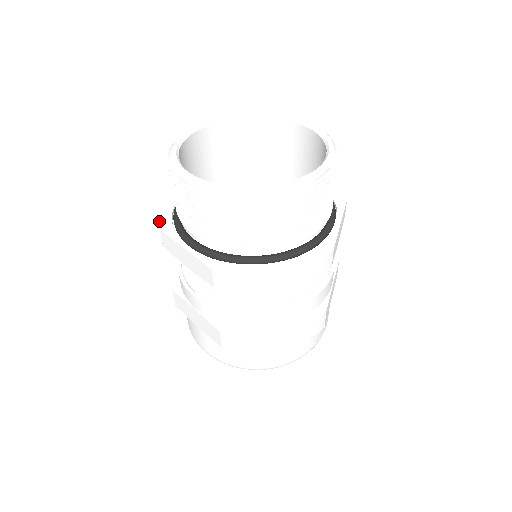
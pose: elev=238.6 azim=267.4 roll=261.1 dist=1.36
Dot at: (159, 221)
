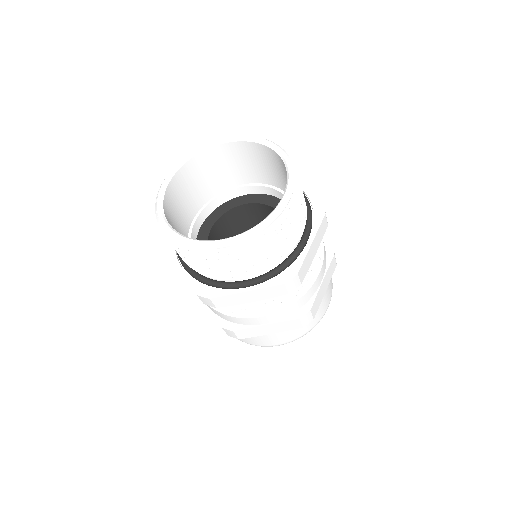
Dot at: (165, 241)
